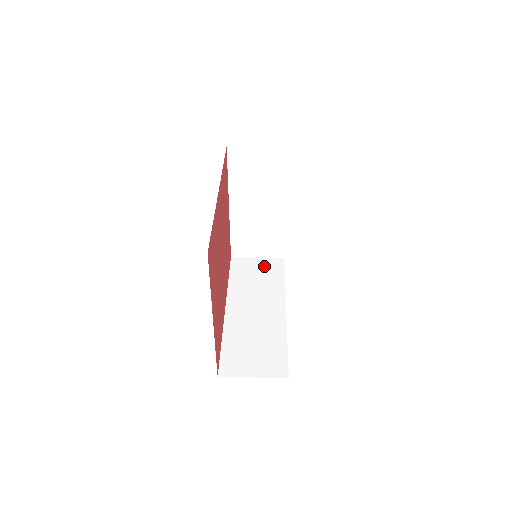
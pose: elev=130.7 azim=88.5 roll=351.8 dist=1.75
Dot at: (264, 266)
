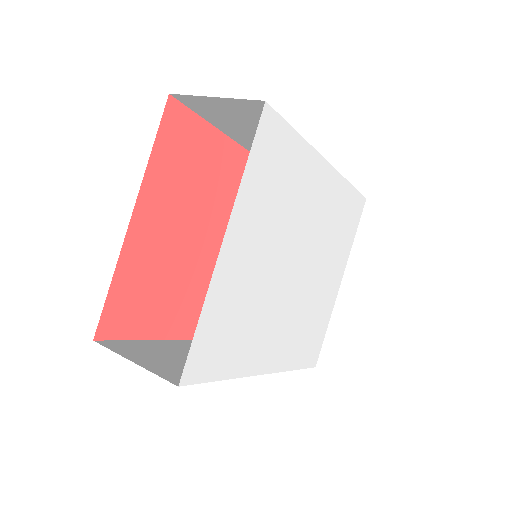
Dot at: occluded
